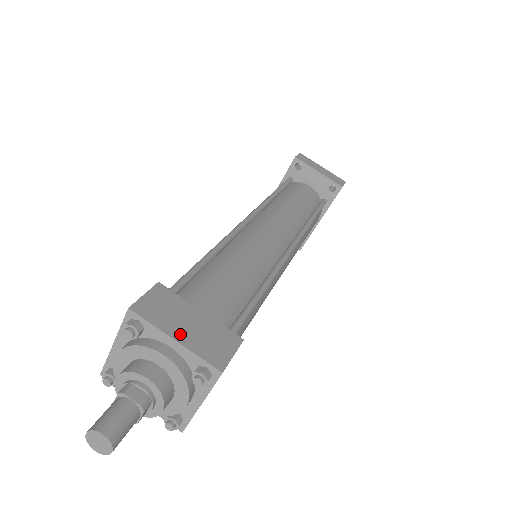
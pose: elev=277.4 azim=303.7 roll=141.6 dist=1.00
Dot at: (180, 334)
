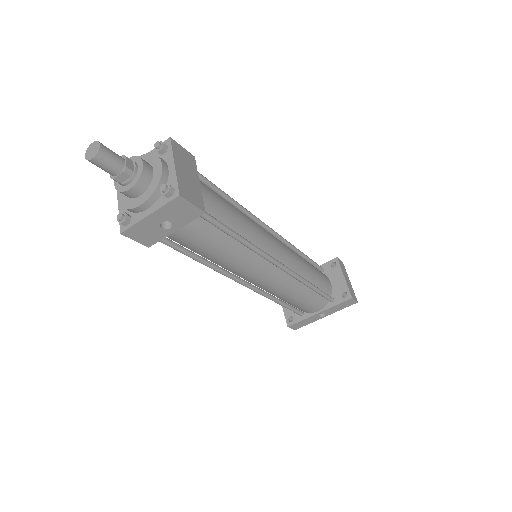
Dot at: (180, 168)
